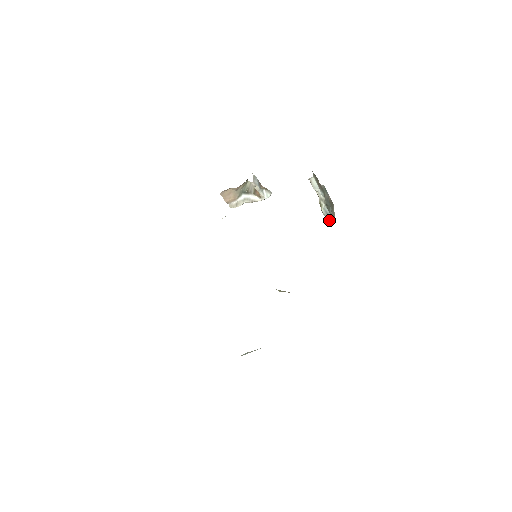
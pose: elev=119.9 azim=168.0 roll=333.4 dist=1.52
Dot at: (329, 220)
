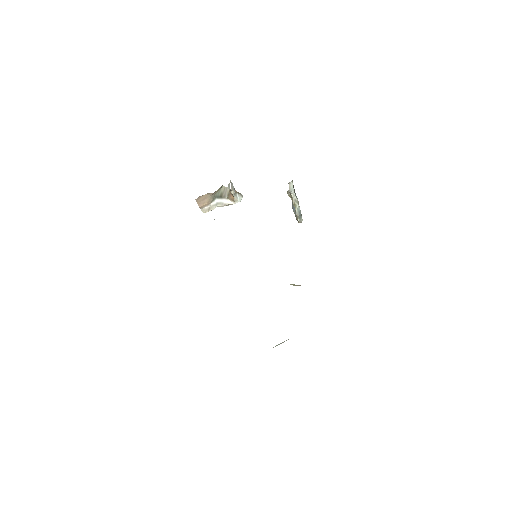
Dot at: (299, 219)
